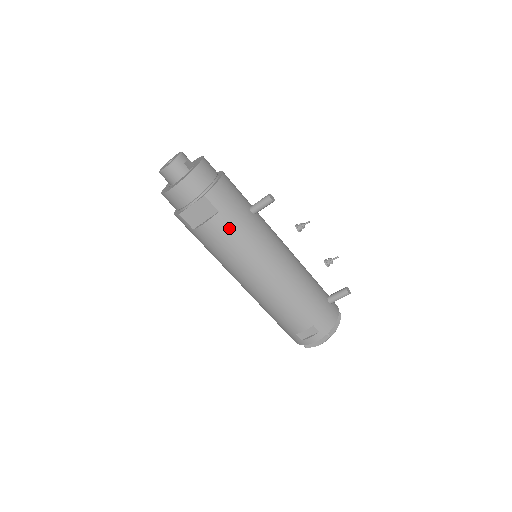
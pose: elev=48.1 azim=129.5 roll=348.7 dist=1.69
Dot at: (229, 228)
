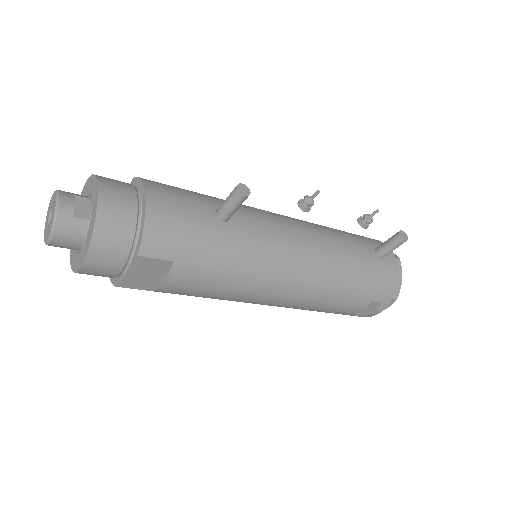
Dot at: (202, 271)
